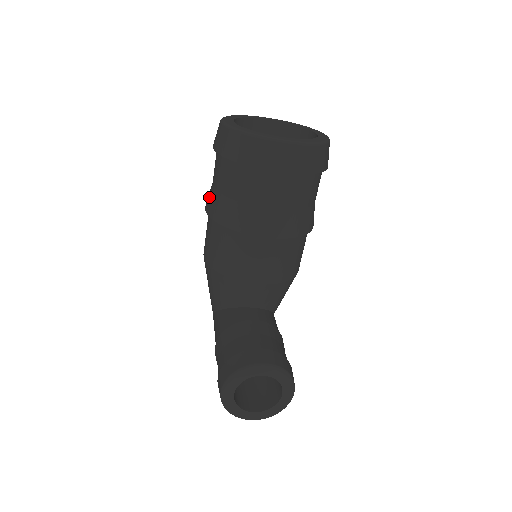
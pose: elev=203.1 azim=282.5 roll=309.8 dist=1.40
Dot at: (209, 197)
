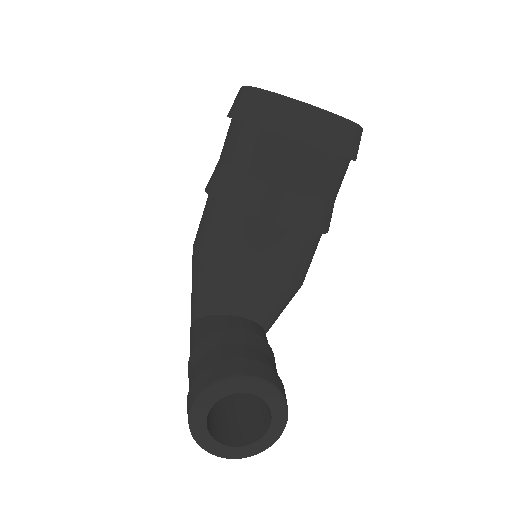
Dot at: (212, 175)
